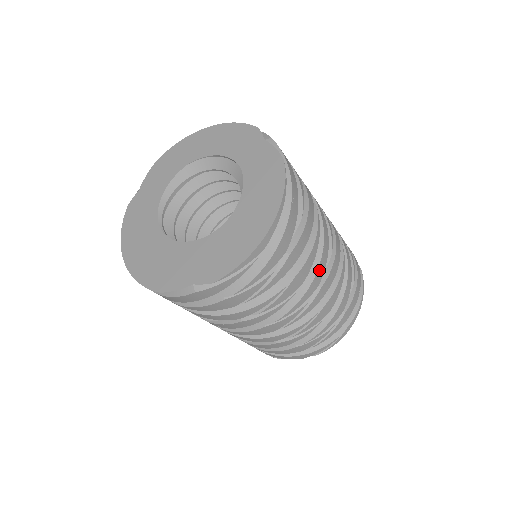
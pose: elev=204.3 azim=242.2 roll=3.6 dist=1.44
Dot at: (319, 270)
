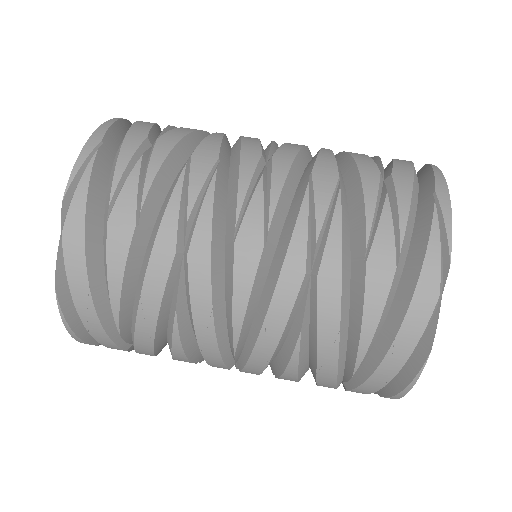
Dot at: (246, 146)
